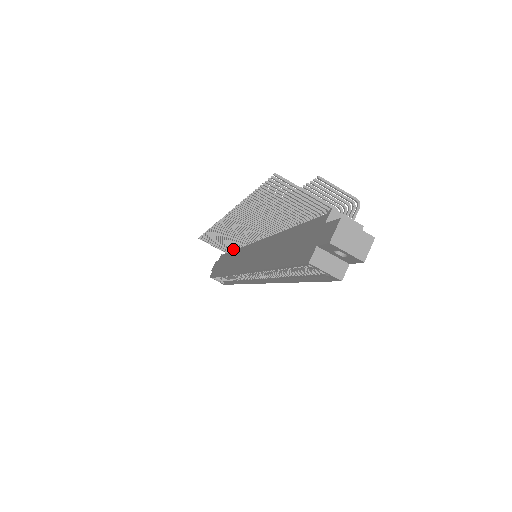
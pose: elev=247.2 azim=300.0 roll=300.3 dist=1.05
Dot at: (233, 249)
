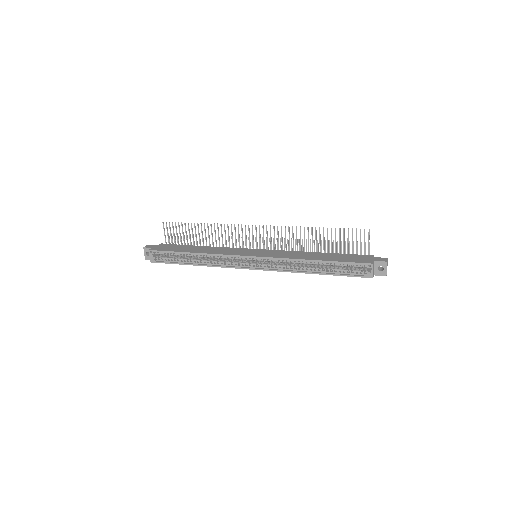
Dot at: occluded
